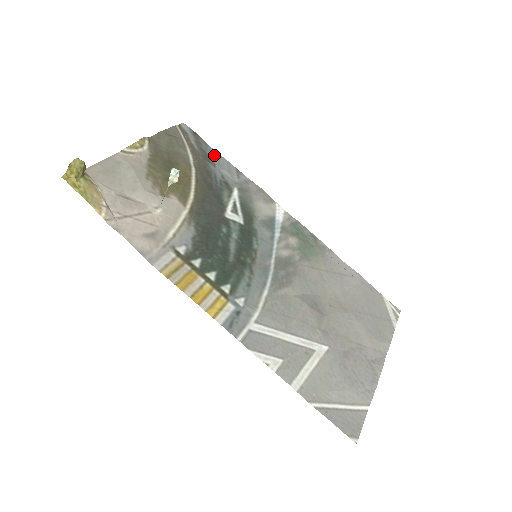
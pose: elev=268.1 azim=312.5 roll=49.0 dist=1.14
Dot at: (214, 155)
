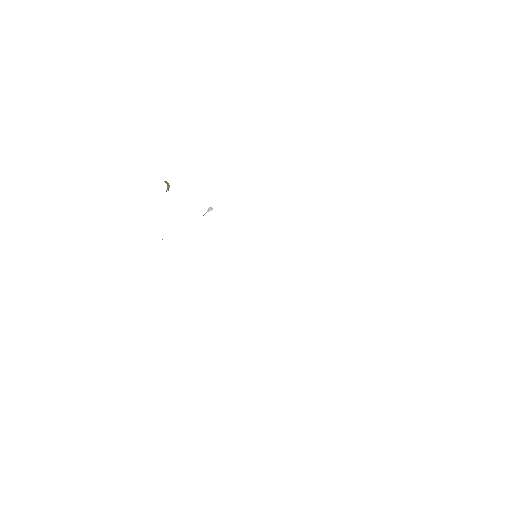
Dot at: occluded
